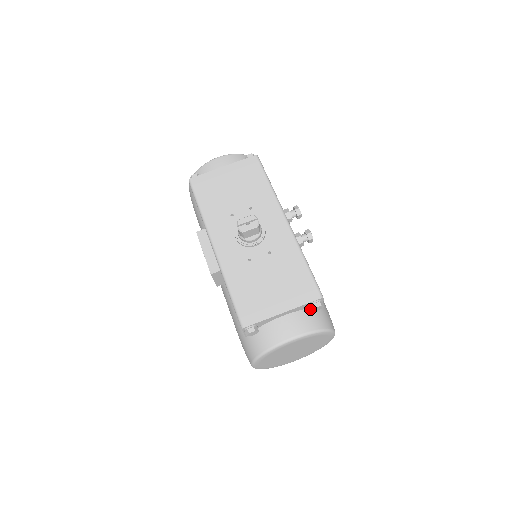
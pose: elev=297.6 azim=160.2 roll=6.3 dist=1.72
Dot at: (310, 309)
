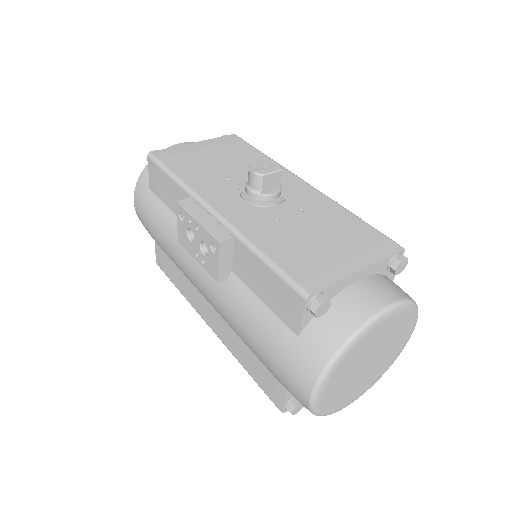
Dot at: (385, 276)
